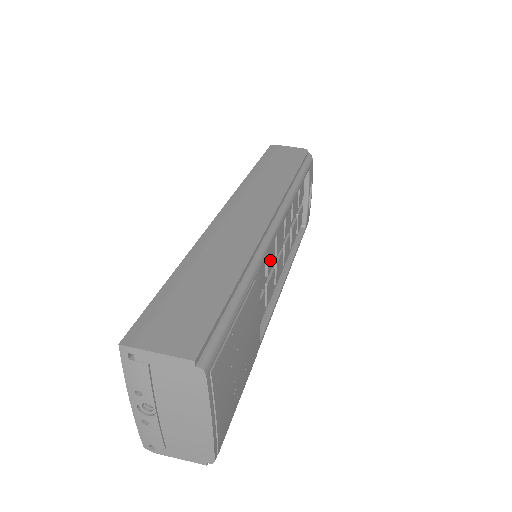
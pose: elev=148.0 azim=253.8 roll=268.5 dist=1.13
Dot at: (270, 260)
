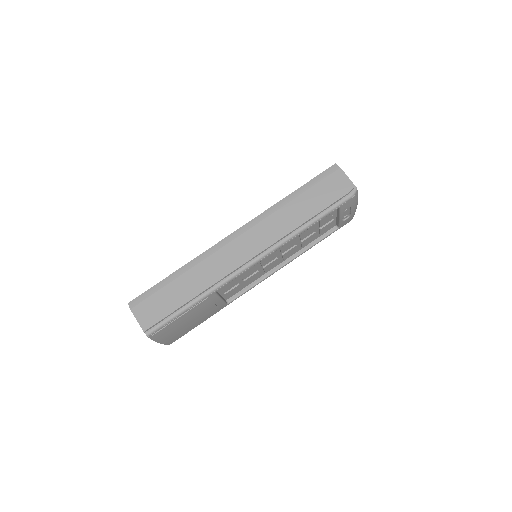
Dot at: (247, 274)
